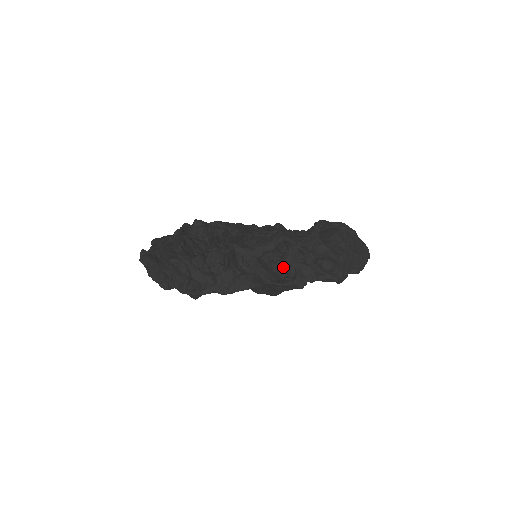
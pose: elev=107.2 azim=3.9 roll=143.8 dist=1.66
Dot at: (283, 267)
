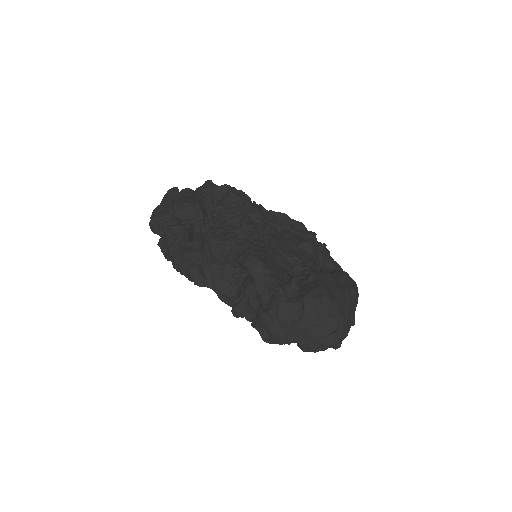
Dot at: (240, 287)
